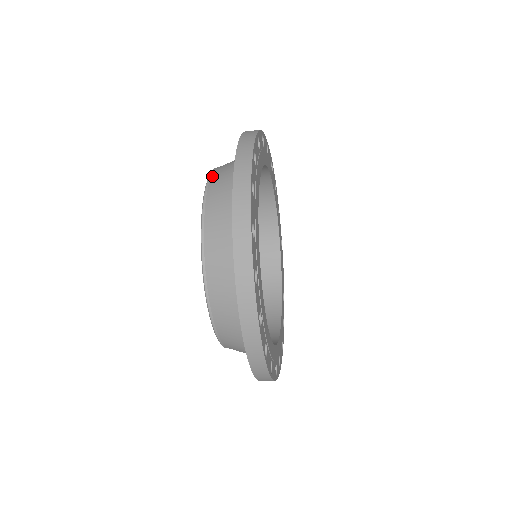
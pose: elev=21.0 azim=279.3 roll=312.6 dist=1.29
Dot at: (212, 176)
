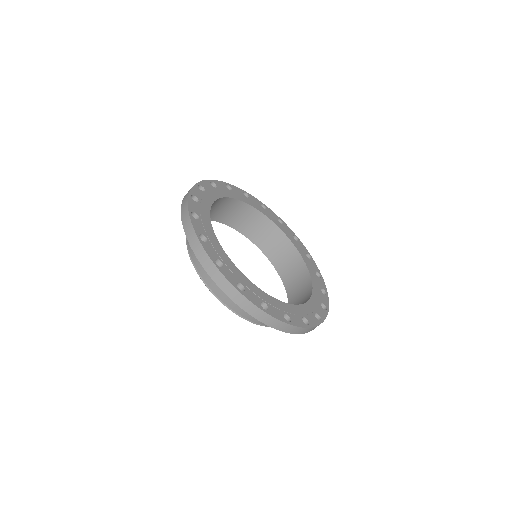
Dot at: occluded
